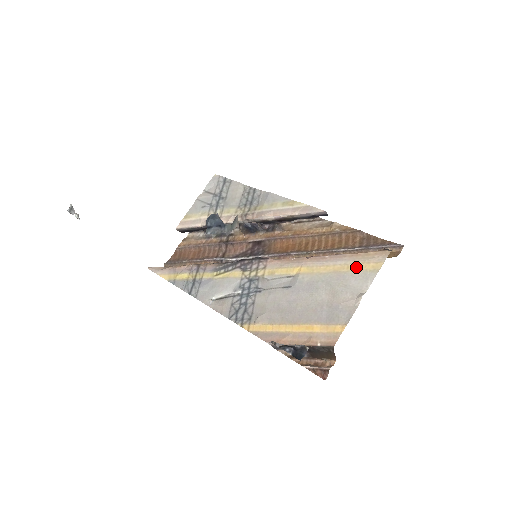
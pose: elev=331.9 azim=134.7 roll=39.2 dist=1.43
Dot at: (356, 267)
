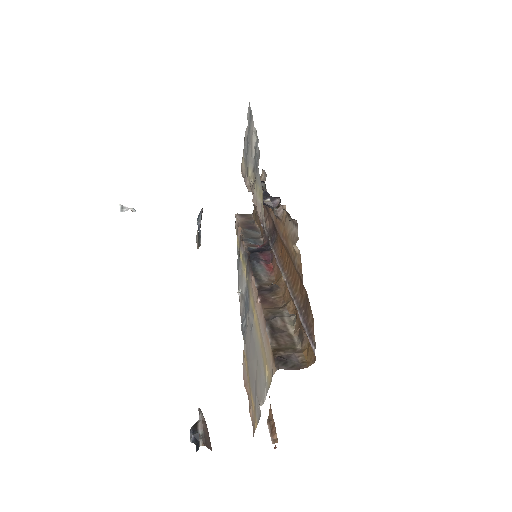
Dot at: (264, 360)
